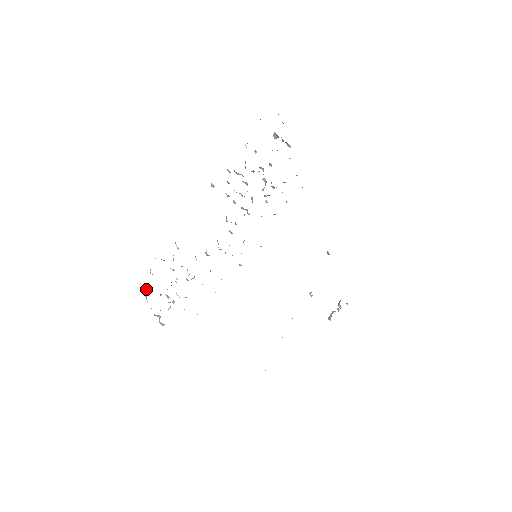
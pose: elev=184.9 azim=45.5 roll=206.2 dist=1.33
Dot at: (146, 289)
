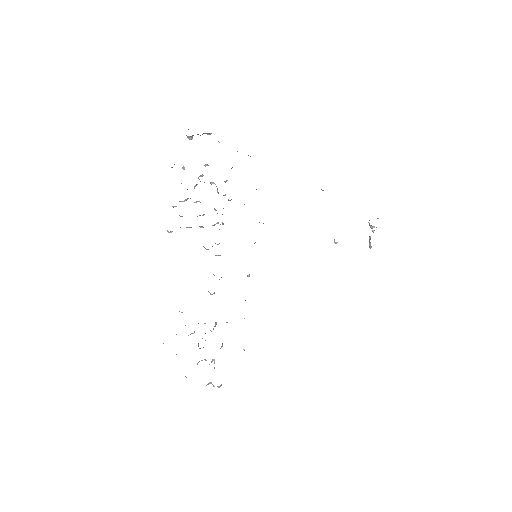
Dot at: occluded
